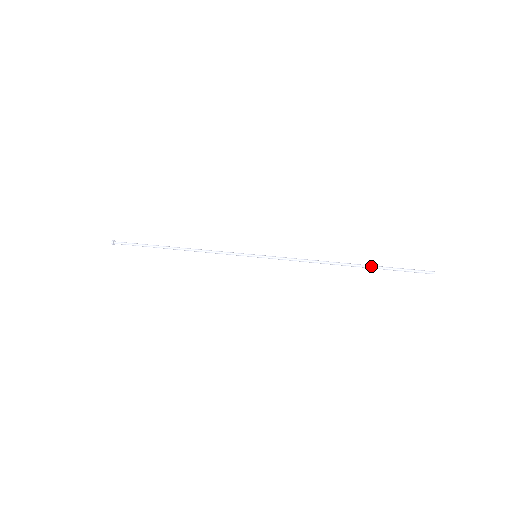
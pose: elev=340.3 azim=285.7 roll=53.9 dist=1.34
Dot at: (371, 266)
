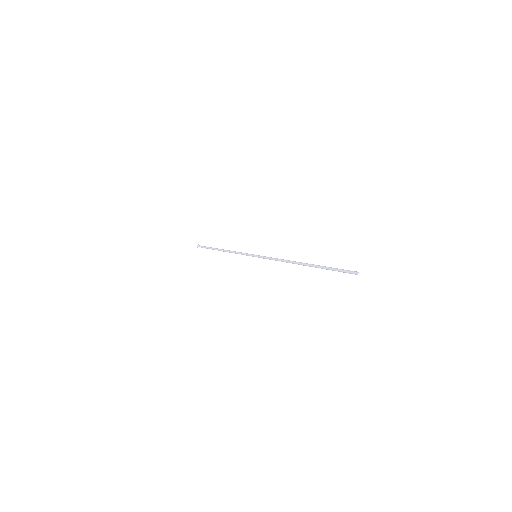
Dot at: (316, 265)
